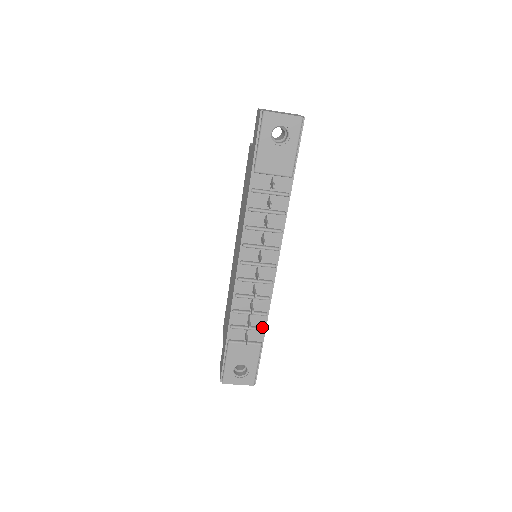
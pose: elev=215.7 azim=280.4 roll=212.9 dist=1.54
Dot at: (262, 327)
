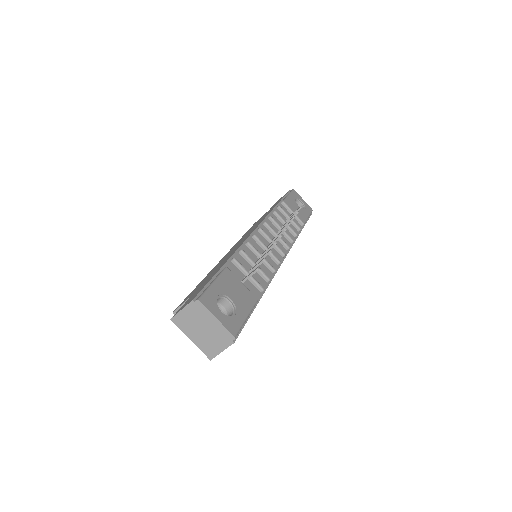
Dot at: (261, 288)
